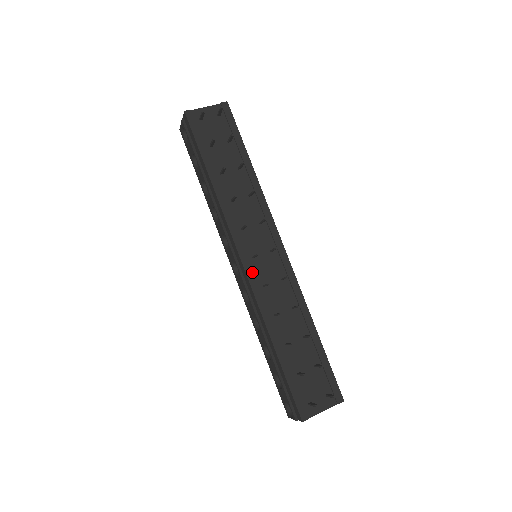
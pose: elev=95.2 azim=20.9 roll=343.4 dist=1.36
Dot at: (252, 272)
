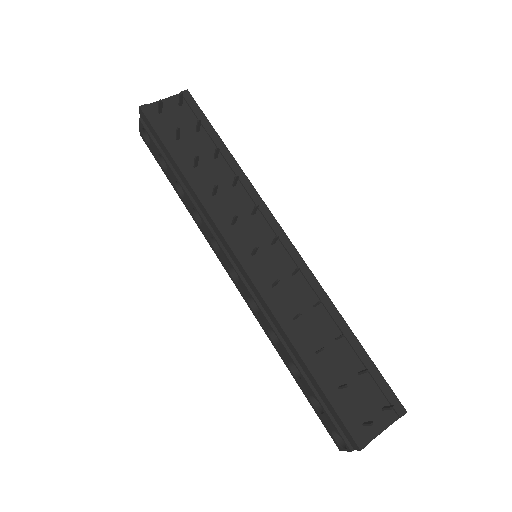
Dot at: (255, 272)
